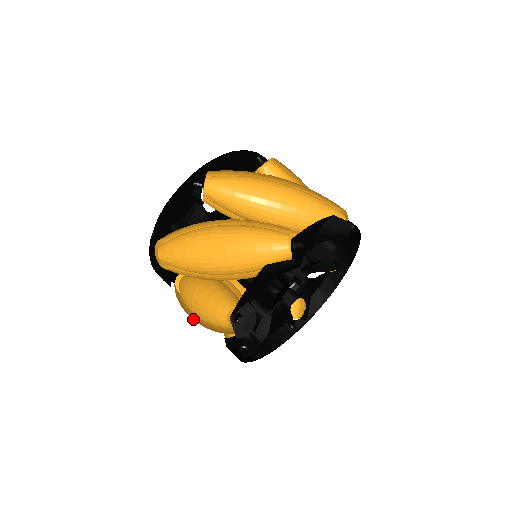
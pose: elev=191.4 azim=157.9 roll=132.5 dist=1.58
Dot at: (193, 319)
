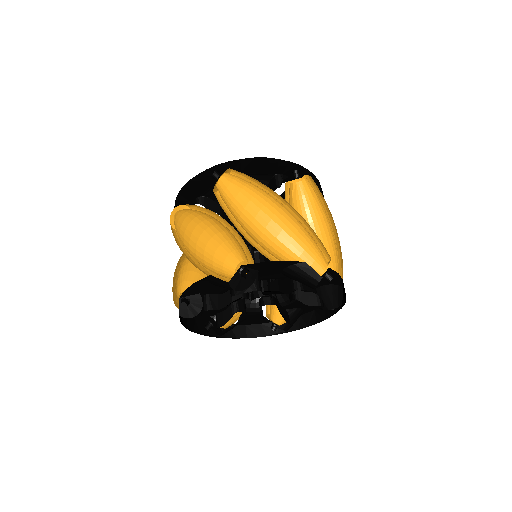
Dot at: occluded
